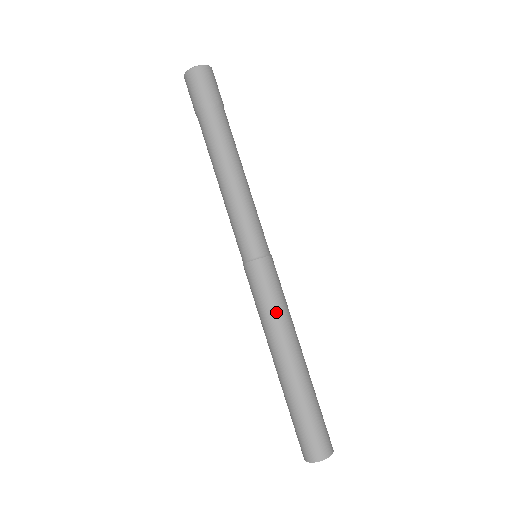
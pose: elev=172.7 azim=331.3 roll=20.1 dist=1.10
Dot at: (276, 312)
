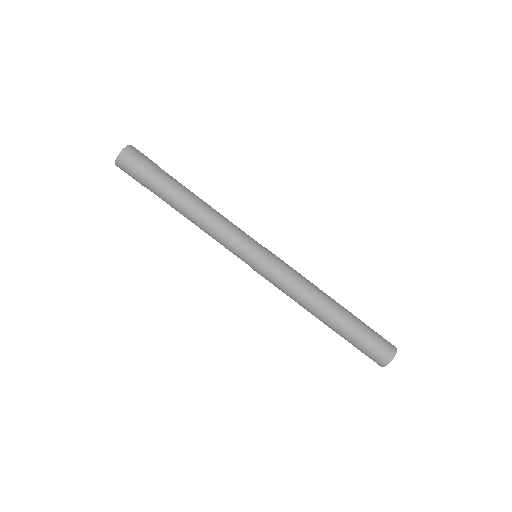
Dot at: (292, 291)
